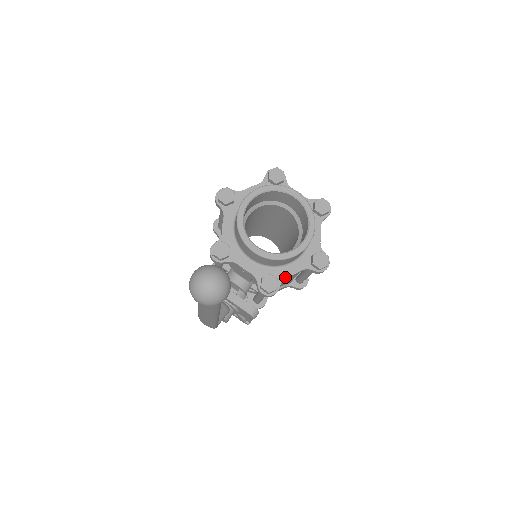
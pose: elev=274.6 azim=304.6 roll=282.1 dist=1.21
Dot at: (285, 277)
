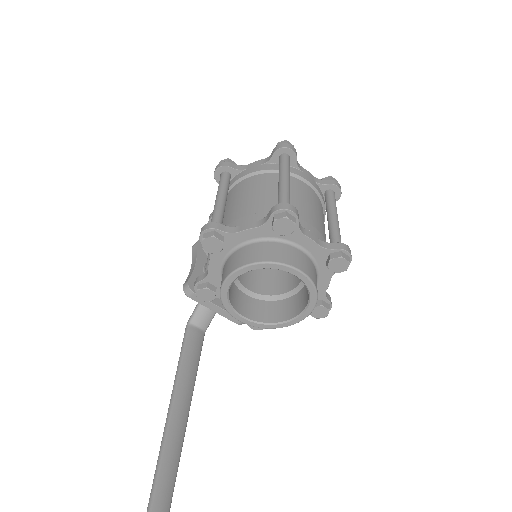
Dot at: occluded
